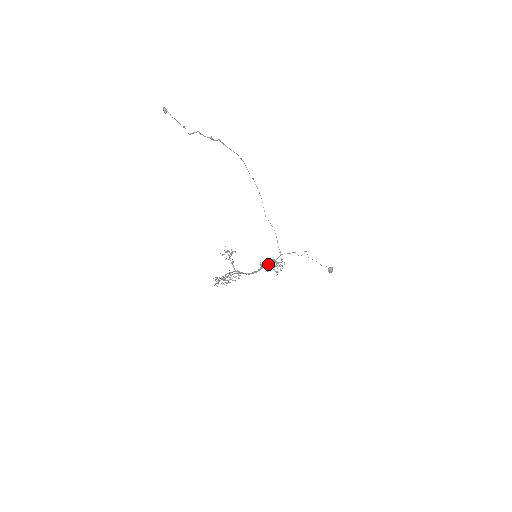
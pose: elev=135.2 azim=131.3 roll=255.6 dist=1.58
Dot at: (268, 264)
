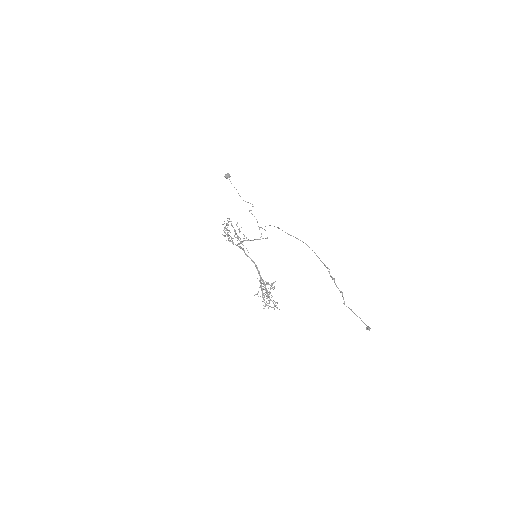
Dot at: occluded
